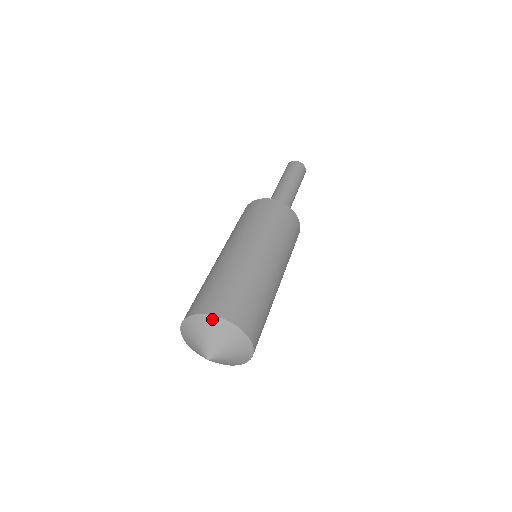
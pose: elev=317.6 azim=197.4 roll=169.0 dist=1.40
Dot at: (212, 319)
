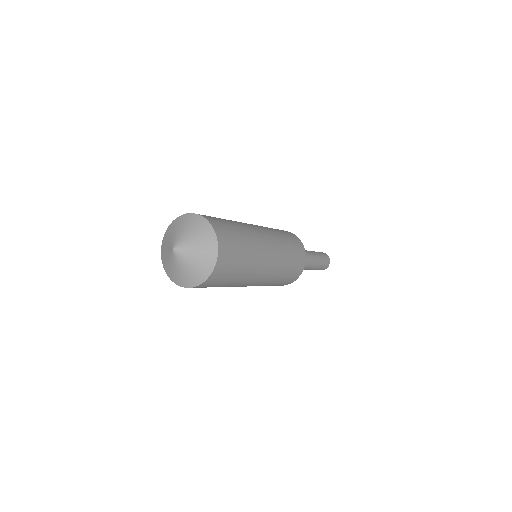
Dot at: (168, 229)
